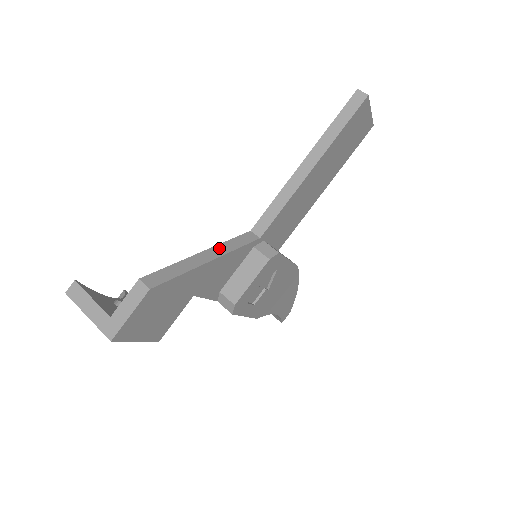
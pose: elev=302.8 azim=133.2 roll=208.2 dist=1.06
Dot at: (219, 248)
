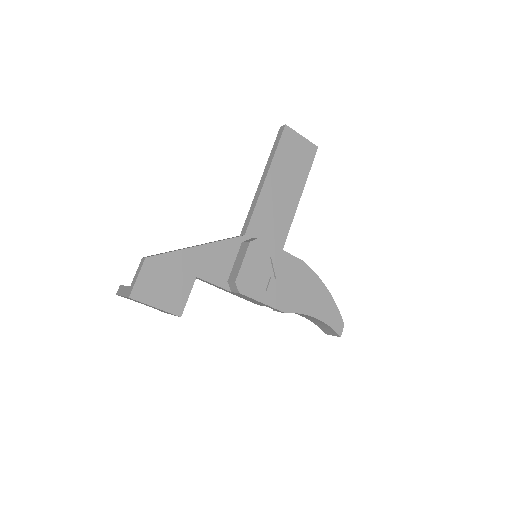
Dot at: occluded
